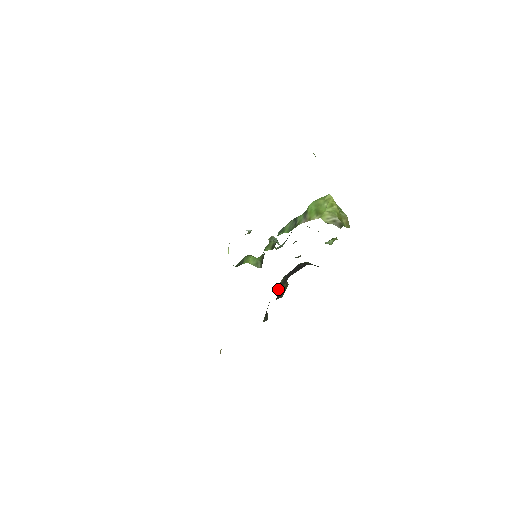
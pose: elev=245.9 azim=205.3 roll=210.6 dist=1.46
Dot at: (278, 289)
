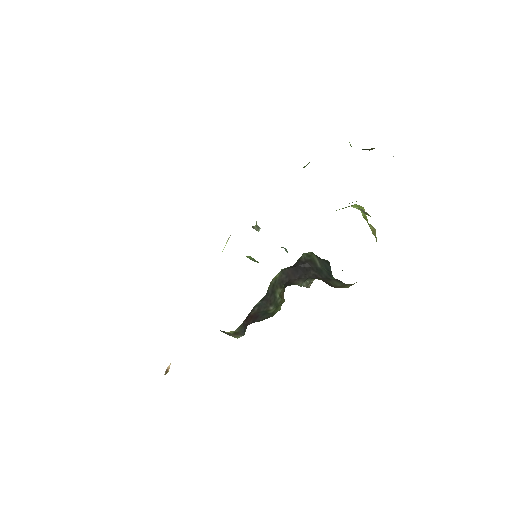
Dot at: (270, 287)
